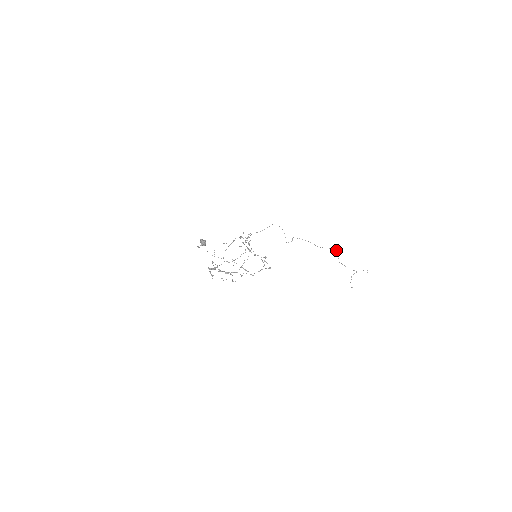
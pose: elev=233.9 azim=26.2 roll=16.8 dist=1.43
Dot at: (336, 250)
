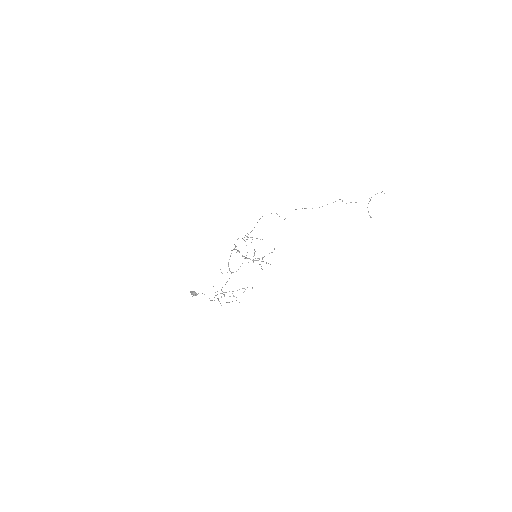
Dot at: (335, 201)
